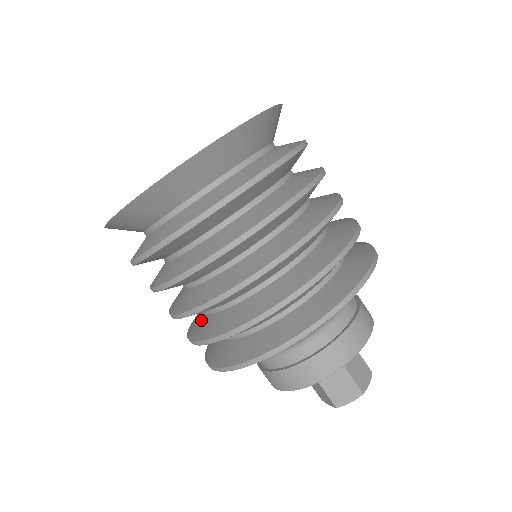
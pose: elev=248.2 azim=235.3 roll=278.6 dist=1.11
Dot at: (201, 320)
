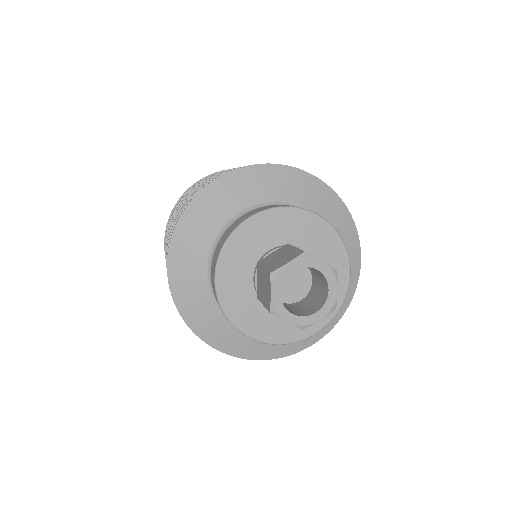
Dot at: occluded
